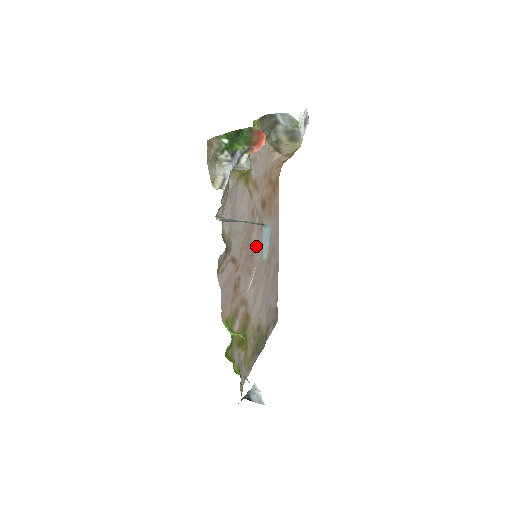
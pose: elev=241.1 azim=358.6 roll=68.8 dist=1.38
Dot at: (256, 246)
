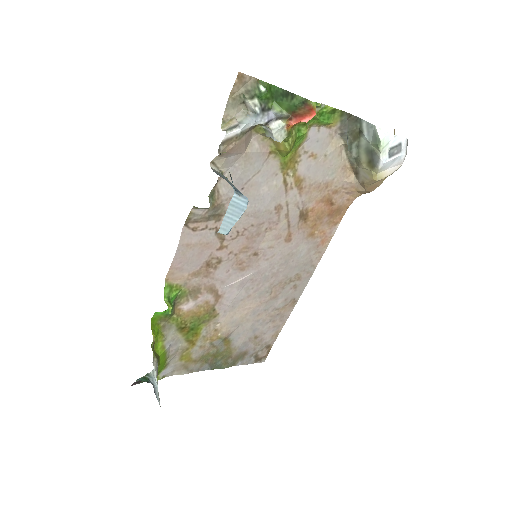
Dot at: (267, 250)
